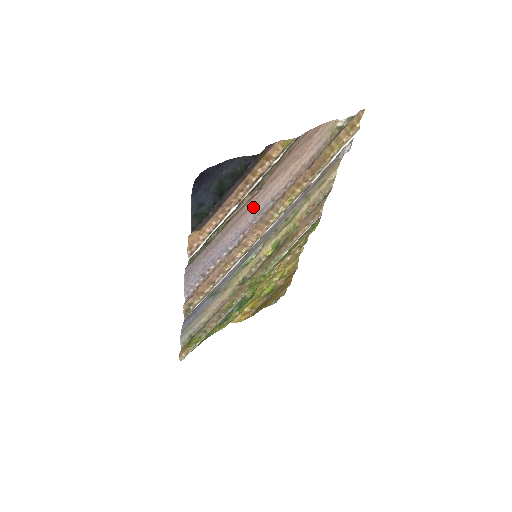
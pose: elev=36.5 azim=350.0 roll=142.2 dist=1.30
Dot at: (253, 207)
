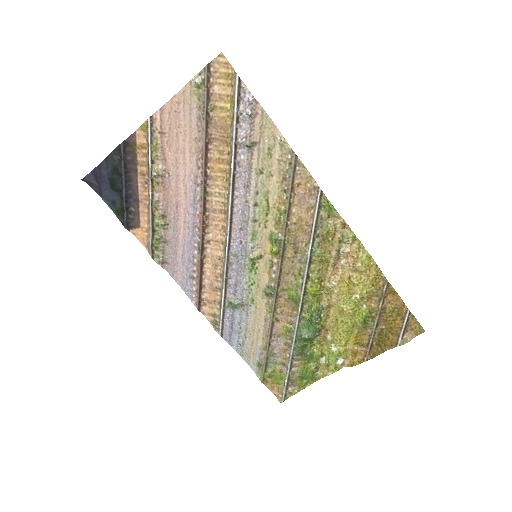
Dot at: (183, 197)
